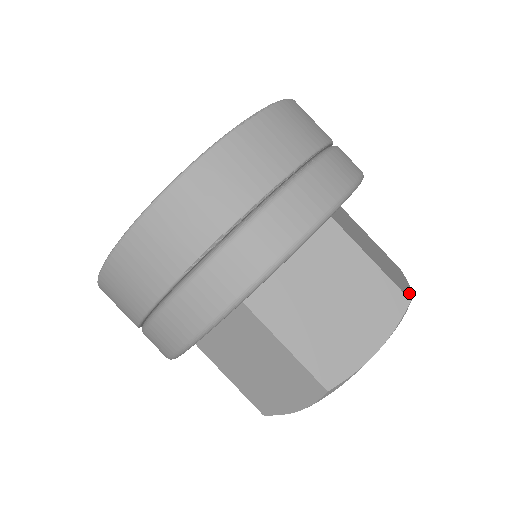
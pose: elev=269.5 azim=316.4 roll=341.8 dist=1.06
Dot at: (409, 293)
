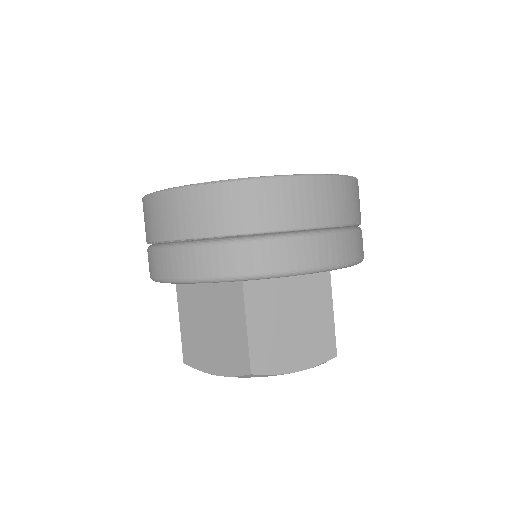
Dot at: (272, 371)
